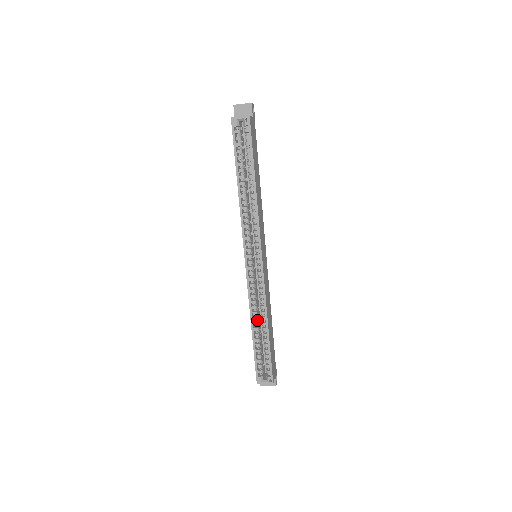
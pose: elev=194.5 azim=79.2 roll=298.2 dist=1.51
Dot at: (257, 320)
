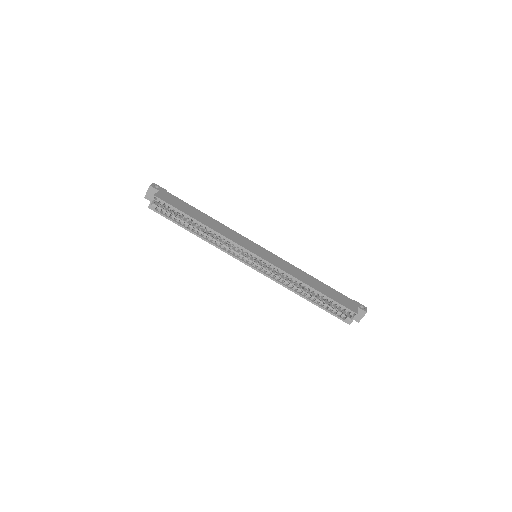
Dot at: (301, 290)
